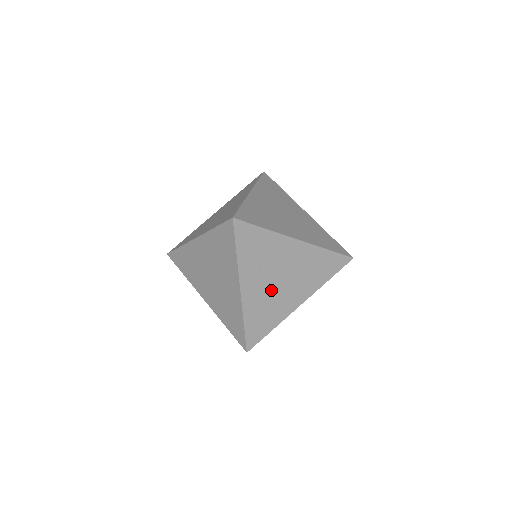
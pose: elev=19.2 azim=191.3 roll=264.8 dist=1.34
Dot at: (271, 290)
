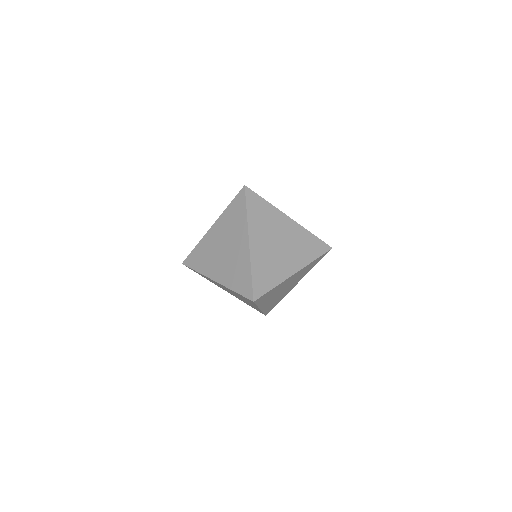
Dot at: (272, 251)
